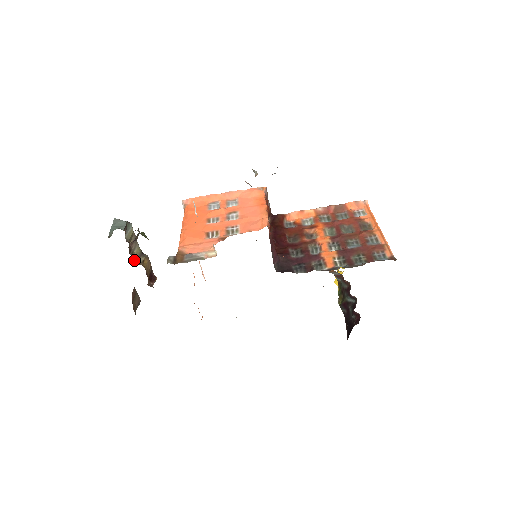
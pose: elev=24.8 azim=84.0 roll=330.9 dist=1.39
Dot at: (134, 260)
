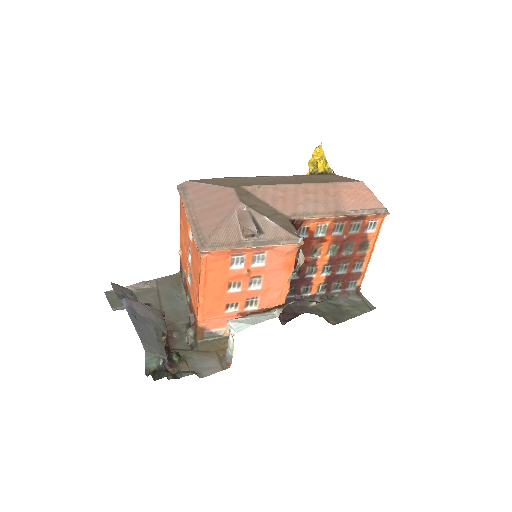
Dot at: occluded
